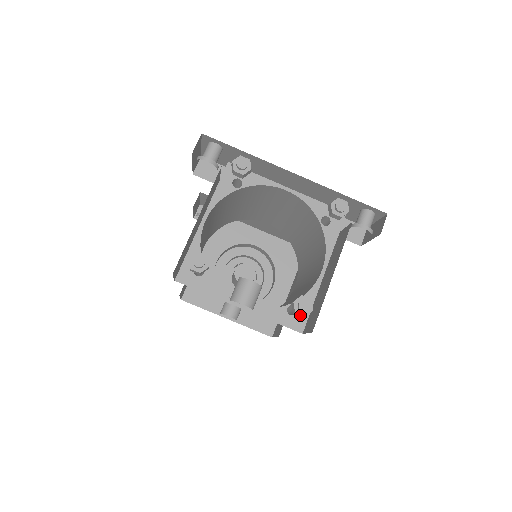
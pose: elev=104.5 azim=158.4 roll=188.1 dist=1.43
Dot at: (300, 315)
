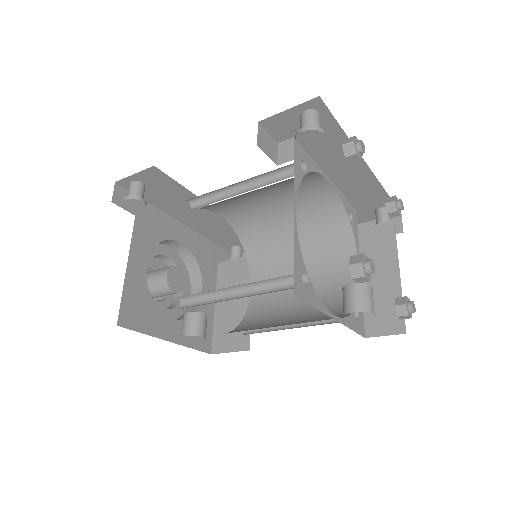
Dot at: (408, 317)
